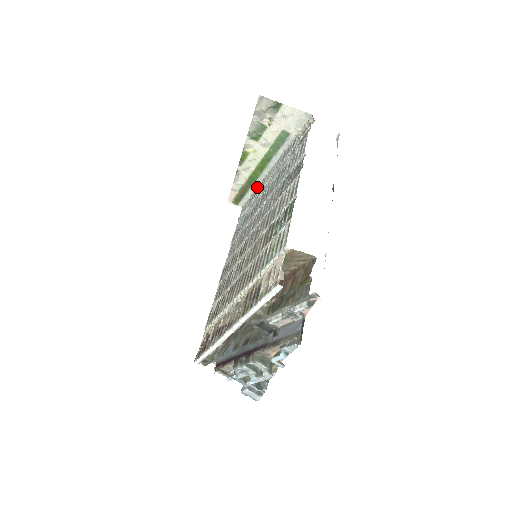
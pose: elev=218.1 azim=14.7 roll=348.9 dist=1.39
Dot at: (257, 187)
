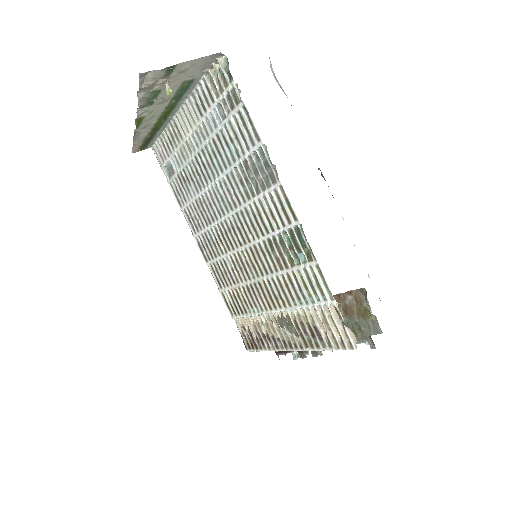
Dot at: (165, 130)
